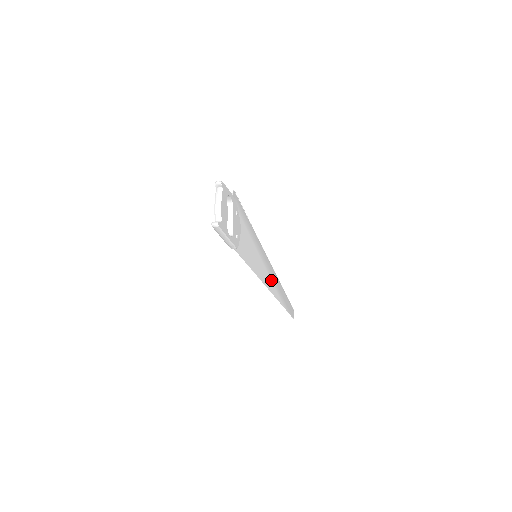
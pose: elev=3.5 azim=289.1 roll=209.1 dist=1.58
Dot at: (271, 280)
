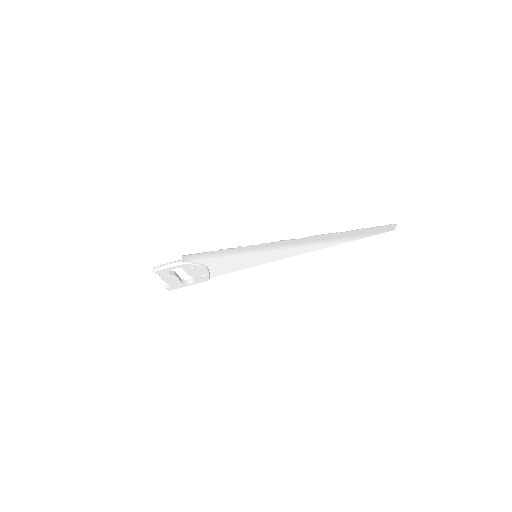
Dot at: (305, 246)
